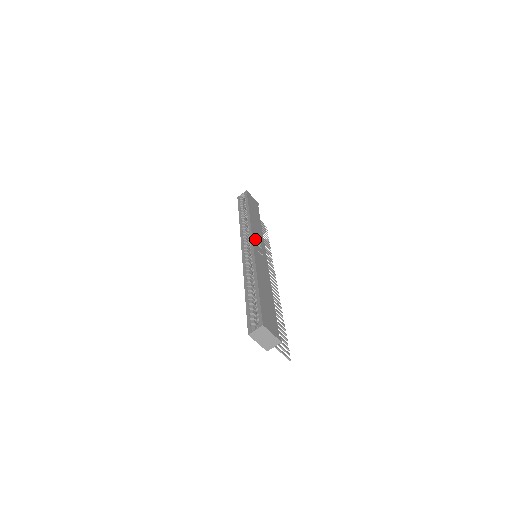
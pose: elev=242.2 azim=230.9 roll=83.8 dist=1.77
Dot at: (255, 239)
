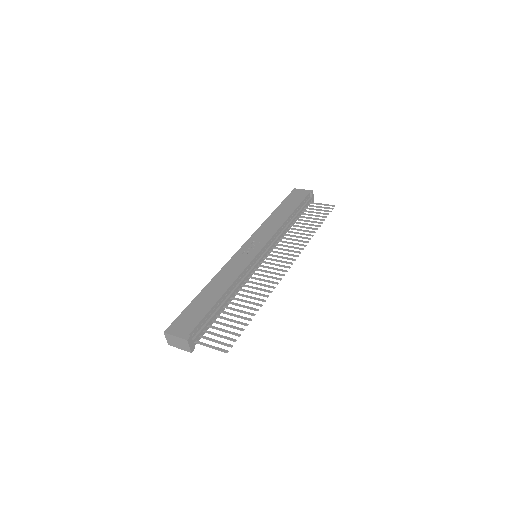
Dot at: (251, 241)
